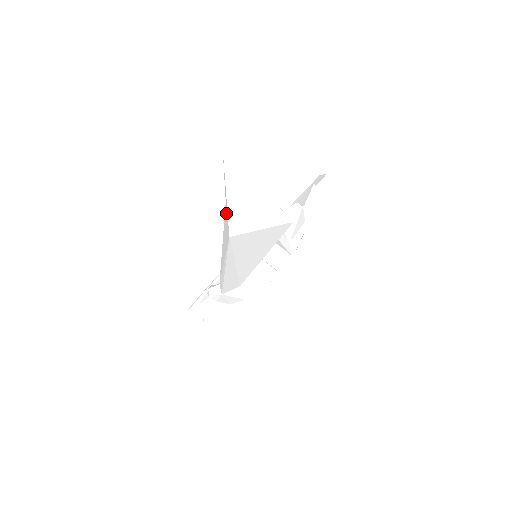
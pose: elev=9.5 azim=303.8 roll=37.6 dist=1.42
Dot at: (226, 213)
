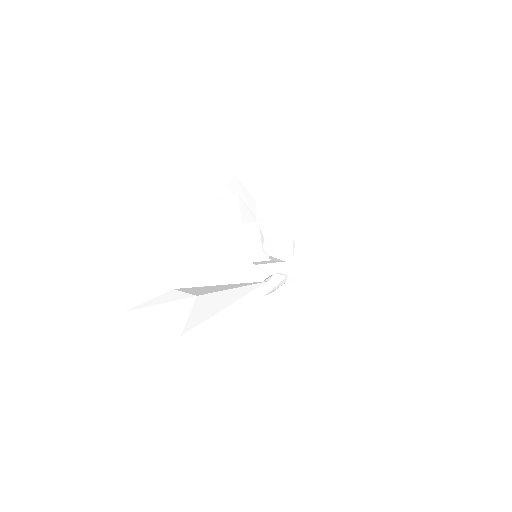
Dot at: occluded
